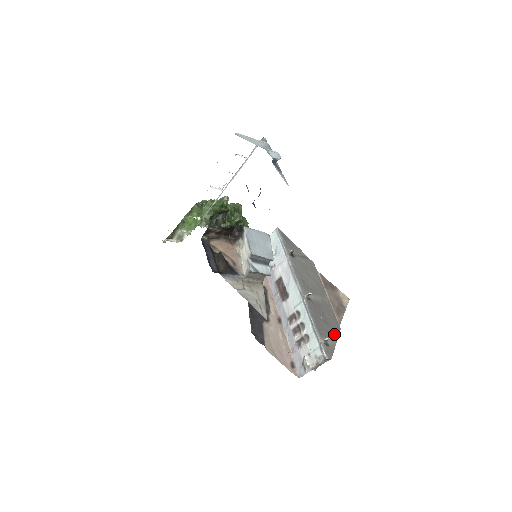
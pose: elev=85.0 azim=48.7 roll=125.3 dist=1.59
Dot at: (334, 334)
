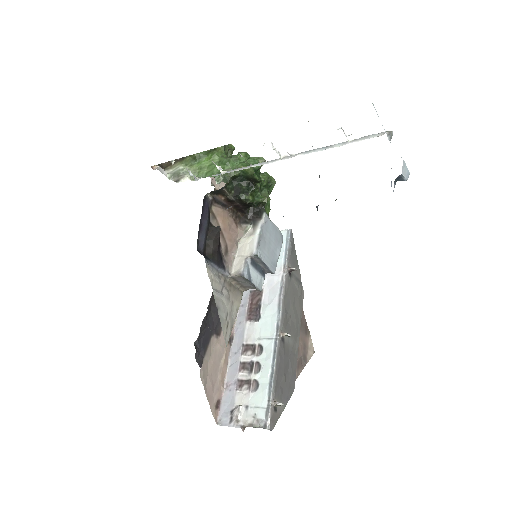
Dot at: (287, 396)
